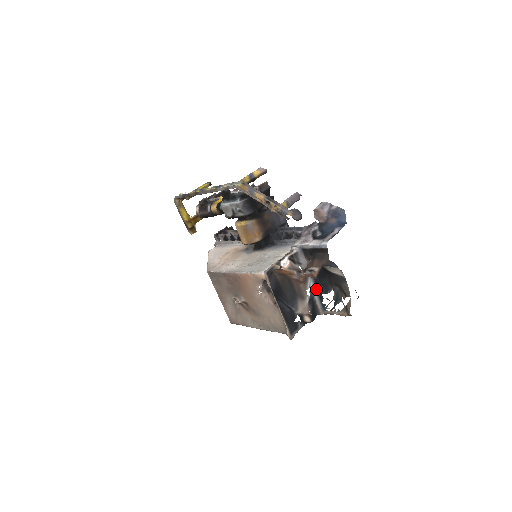
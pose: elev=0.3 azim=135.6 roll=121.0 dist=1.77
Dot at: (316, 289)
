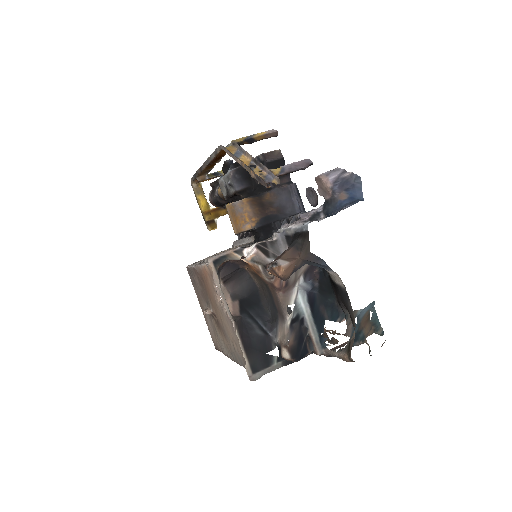
Dot at: (310, 308)
